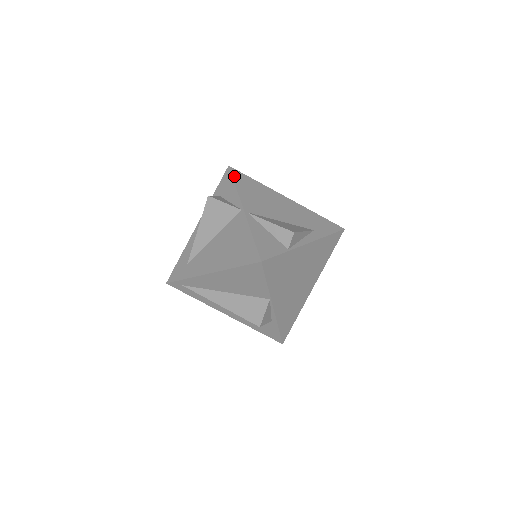
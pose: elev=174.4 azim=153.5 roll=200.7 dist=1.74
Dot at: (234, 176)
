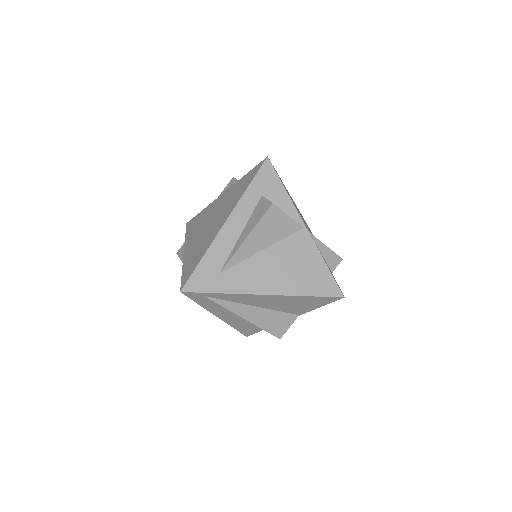
Dot at: occluded
